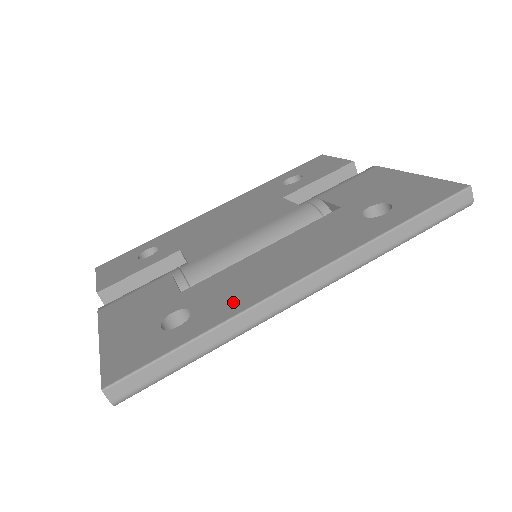
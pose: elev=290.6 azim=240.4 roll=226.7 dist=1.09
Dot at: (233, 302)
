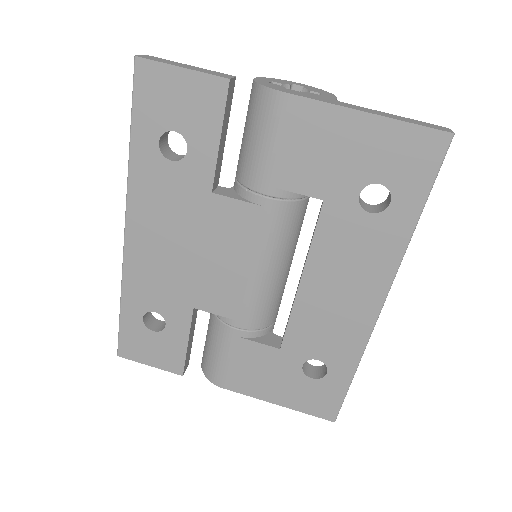
Dot at: (347, 343)
